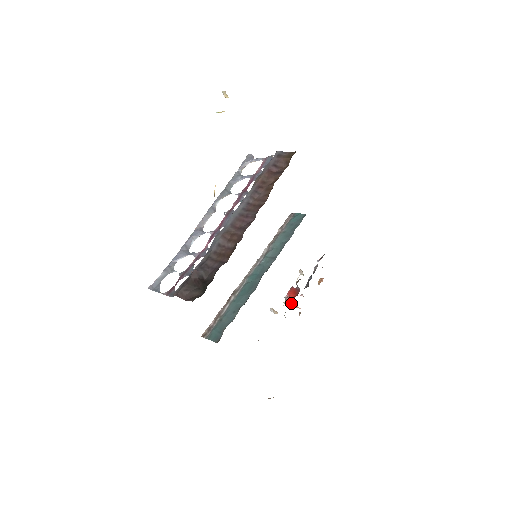
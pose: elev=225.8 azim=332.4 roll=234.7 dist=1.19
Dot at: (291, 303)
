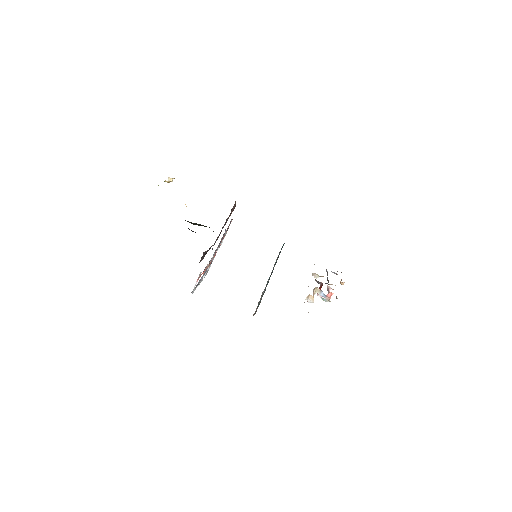
Dot at: (326, 298)
